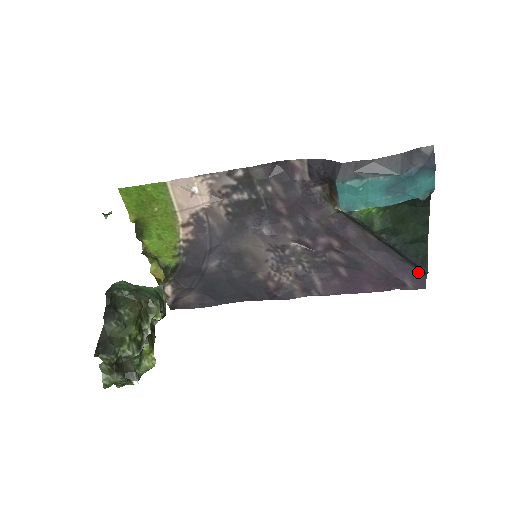
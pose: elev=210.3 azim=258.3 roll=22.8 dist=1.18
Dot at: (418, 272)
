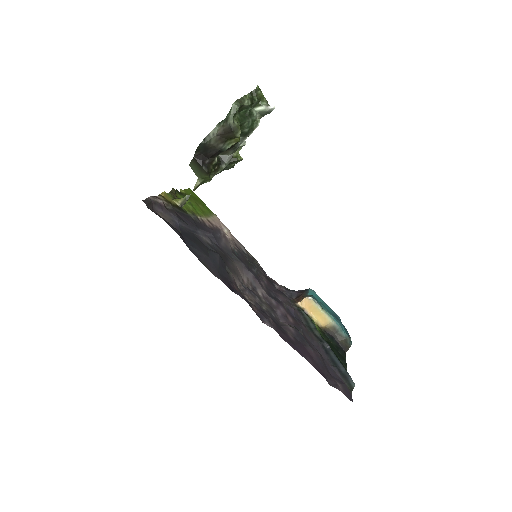
Dot at: (345, 385)
